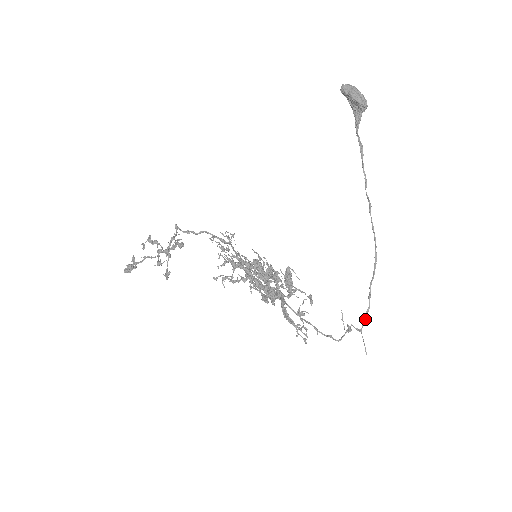
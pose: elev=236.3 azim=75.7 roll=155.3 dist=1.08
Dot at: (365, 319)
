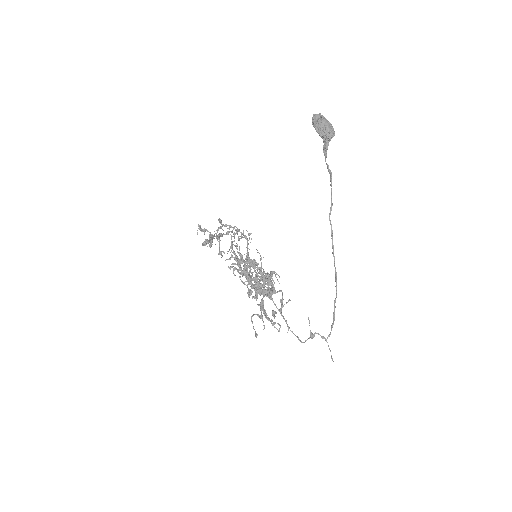
Dot at: occluded
